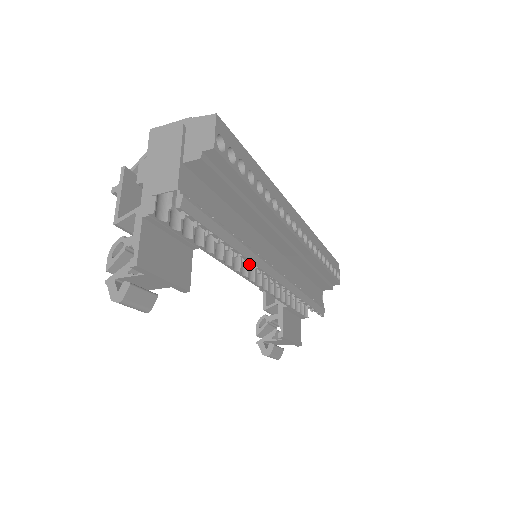
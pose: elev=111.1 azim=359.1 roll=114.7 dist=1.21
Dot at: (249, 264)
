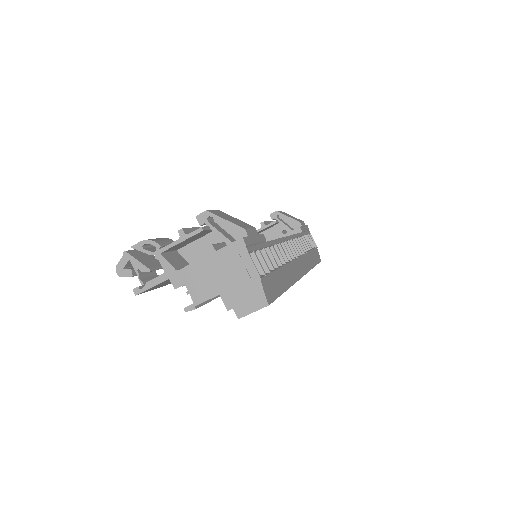
Dot at: occluded
